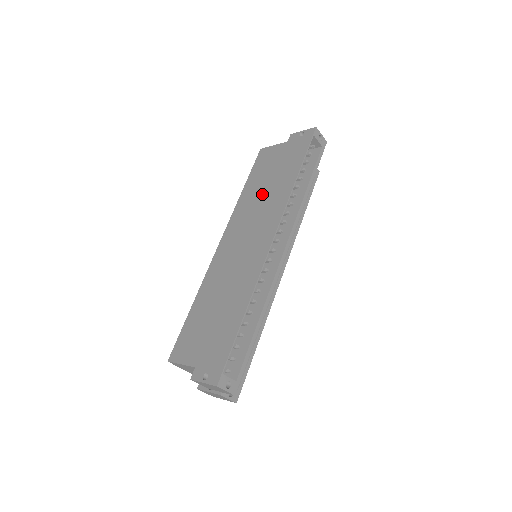
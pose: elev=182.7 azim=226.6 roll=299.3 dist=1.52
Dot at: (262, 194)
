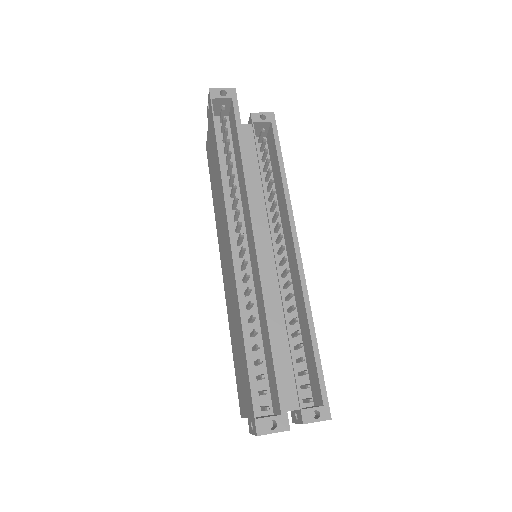
Dot at: (216, 195)
